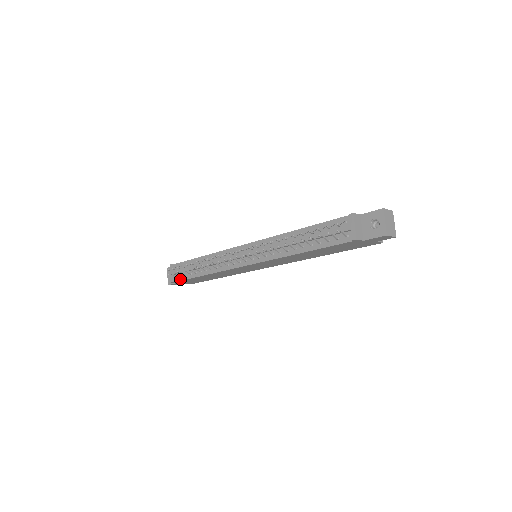
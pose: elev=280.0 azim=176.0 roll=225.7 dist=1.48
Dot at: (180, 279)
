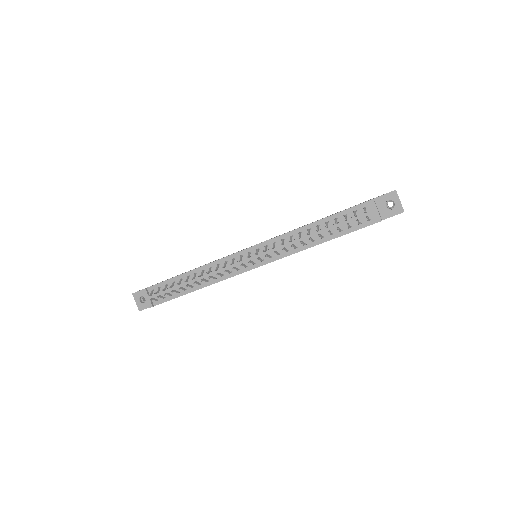
Dot at: (162, 301)
